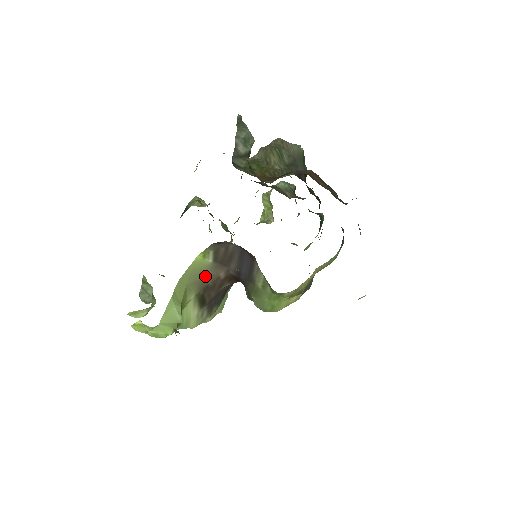
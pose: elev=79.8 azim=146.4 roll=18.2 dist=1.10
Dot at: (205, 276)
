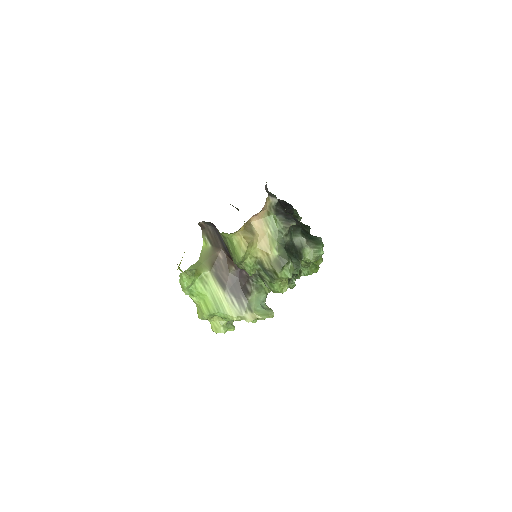
Dot at: (210, 256)
